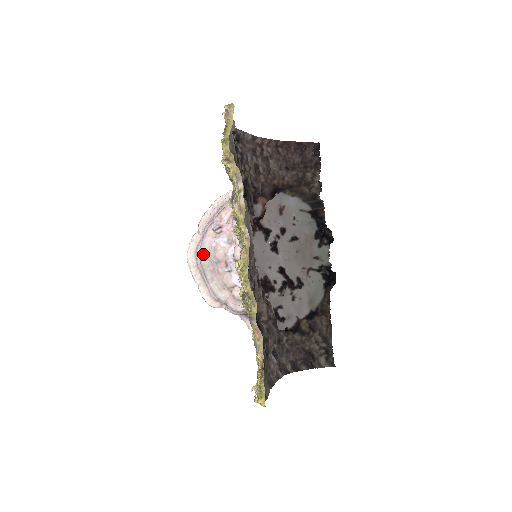
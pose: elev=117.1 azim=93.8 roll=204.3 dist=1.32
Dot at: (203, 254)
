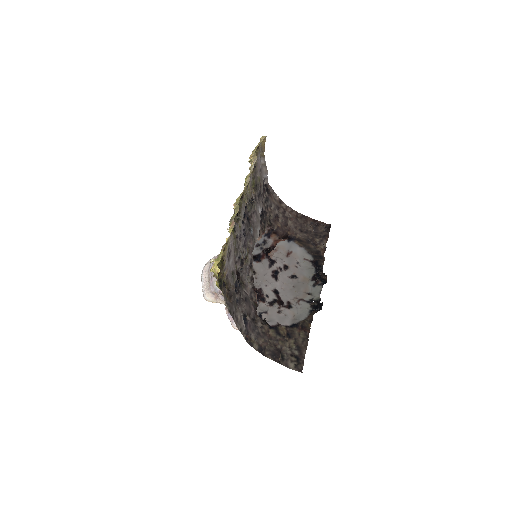
Dot at: occluded
